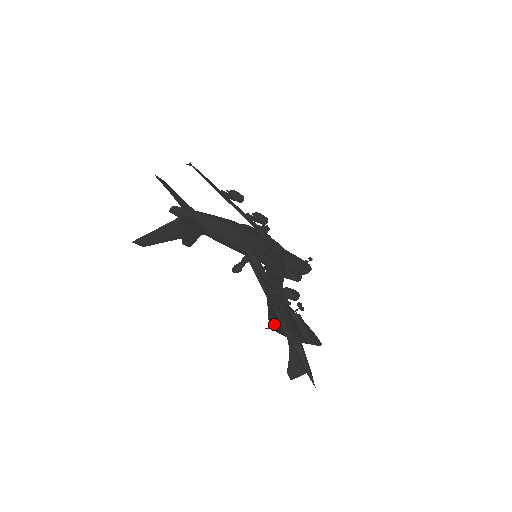
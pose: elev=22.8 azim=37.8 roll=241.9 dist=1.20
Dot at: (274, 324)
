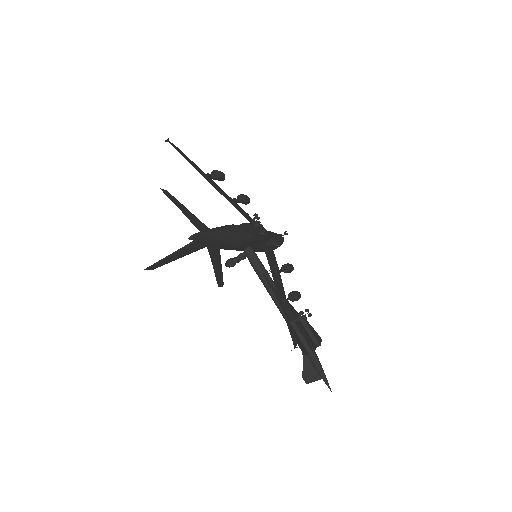
Dot at: (301, 347)
